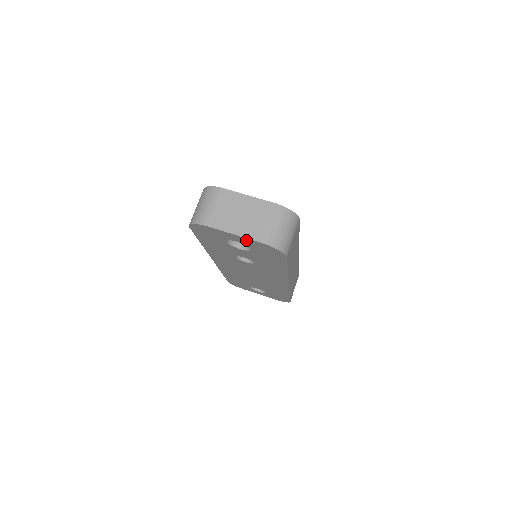
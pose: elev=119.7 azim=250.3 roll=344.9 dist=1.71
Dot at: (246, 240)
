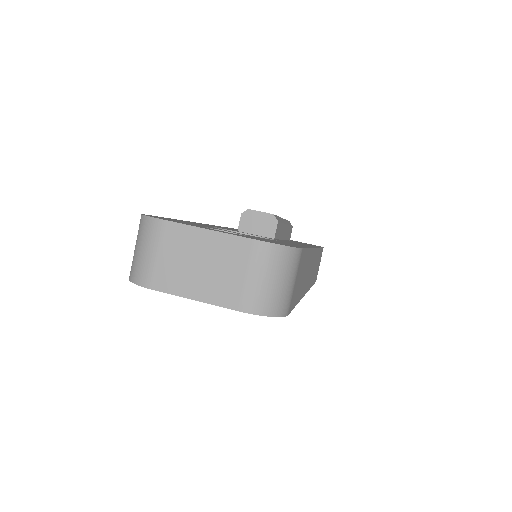
Dot at: occluded
